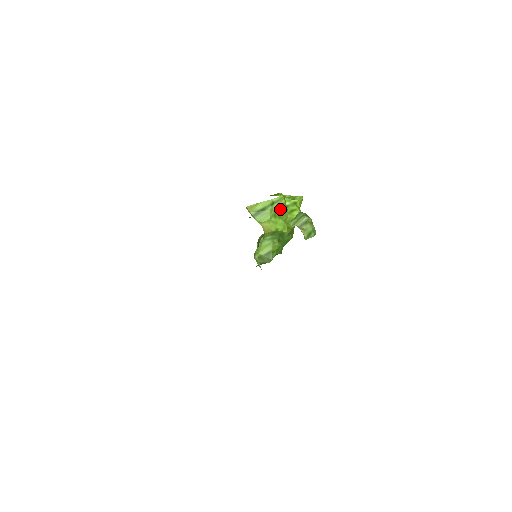
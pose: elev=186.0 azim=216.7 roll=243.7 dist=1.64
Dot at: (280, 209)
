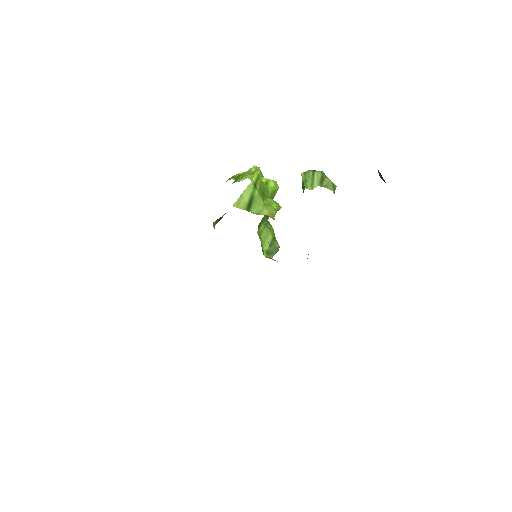
Dot at: (262, 188)
